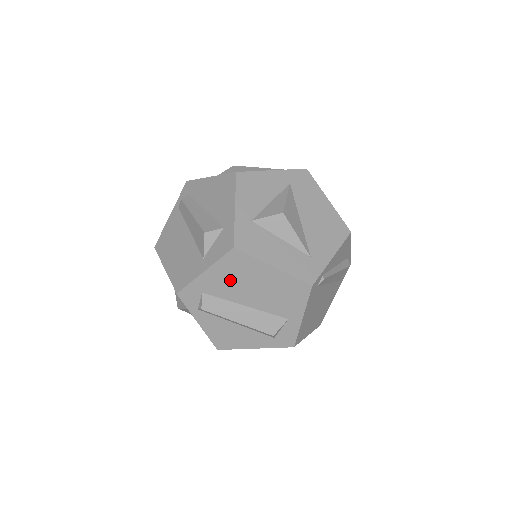
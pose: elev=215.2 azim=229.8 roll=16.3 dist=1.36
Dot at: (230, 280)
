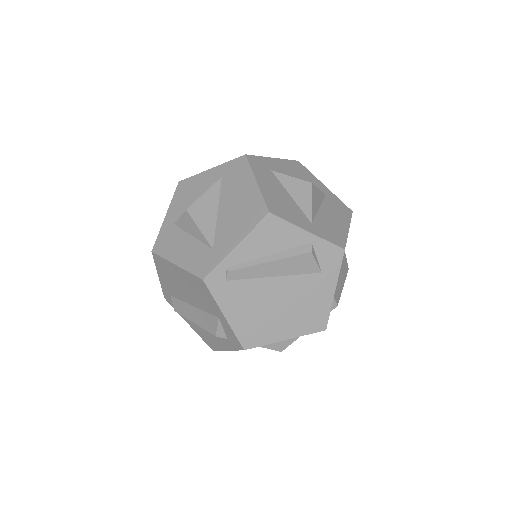
Dot at: (171, 282)
